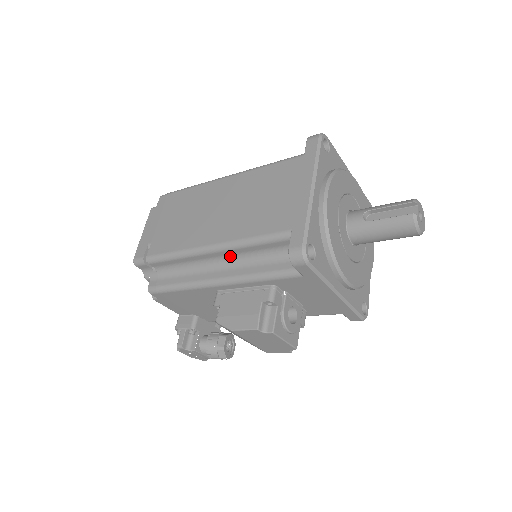
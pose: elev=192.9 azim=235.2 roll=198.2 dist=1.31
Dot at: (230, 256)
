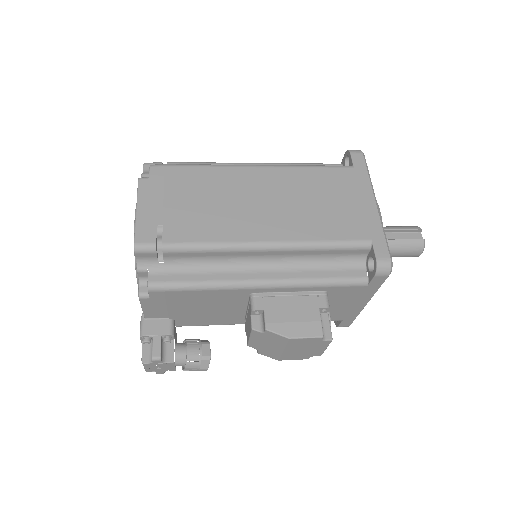
Dot at: (285, 257)
